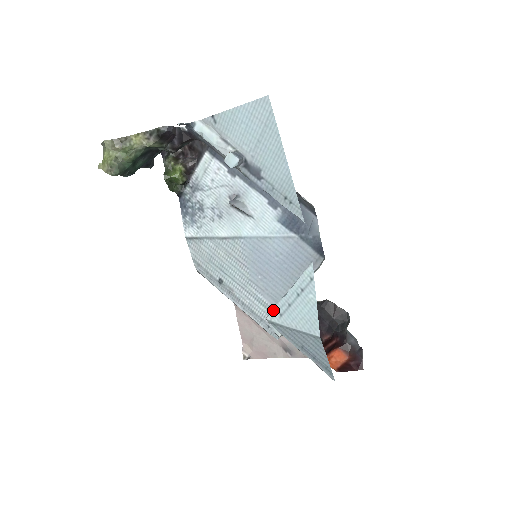
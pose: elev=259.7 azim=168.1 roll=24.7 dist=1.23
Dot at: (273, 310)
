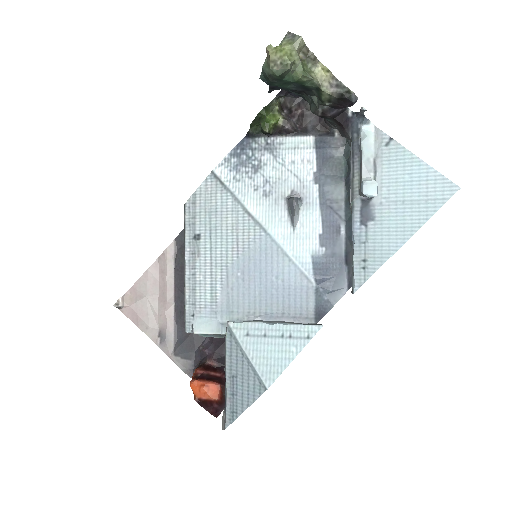
Dot at: (244, 323)
